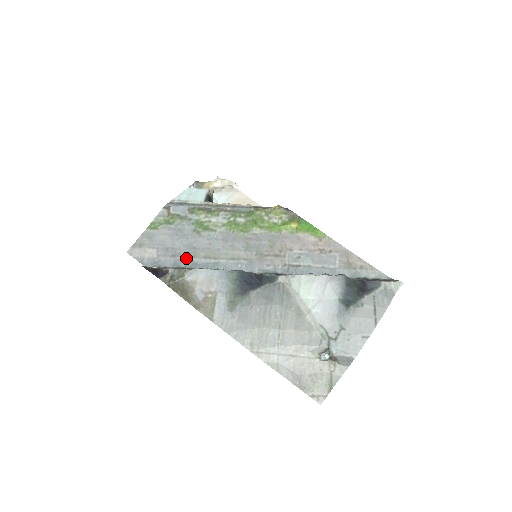
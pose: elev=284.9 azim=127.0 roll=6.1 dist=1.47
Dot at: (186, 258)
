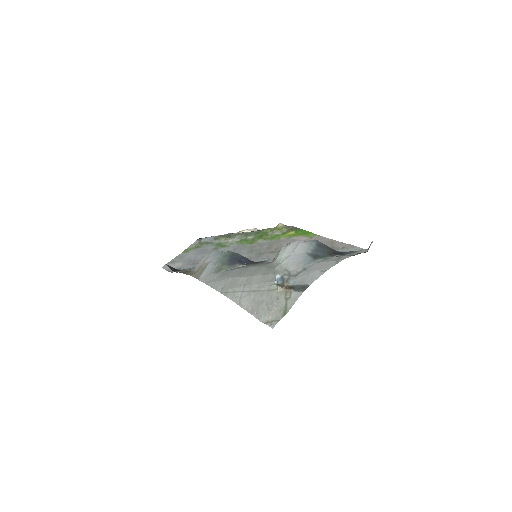
Dot at: occluded
